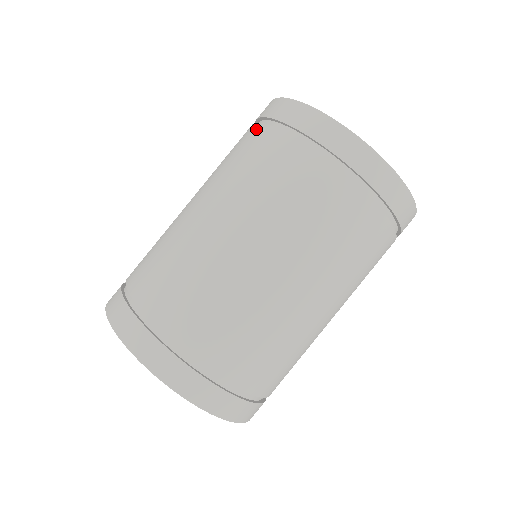
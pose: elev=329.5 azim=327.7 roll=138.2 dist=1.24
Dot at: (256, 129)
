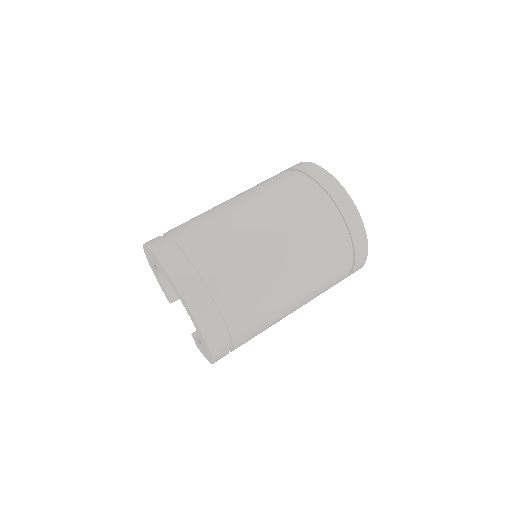
Dot at: (307, 184)
